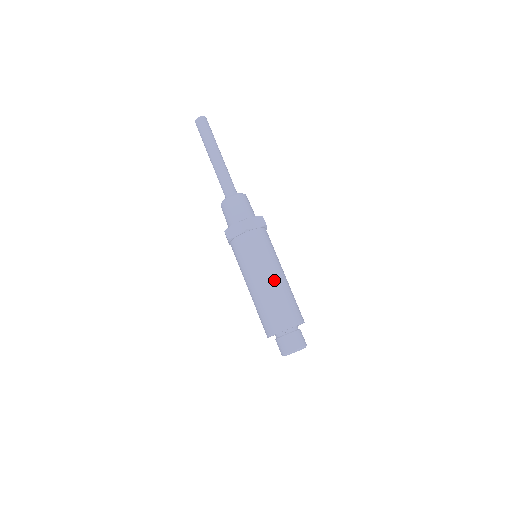
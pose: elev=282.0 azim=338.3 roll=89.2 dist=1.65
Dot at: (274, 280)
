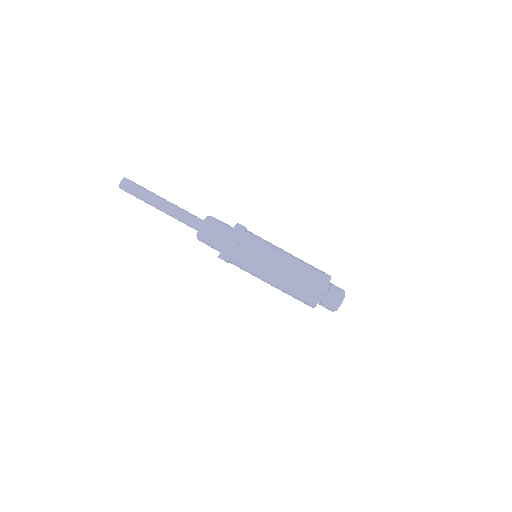
Dot at: (287, 265)
